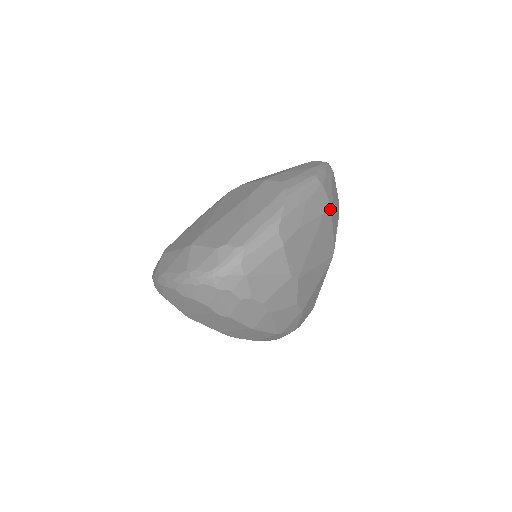
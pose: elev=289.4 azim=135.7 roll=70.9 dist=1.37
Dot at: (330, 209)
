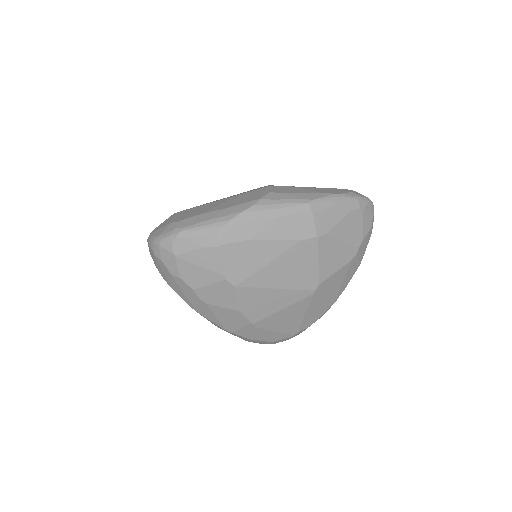
Dot at: (315, 240)
